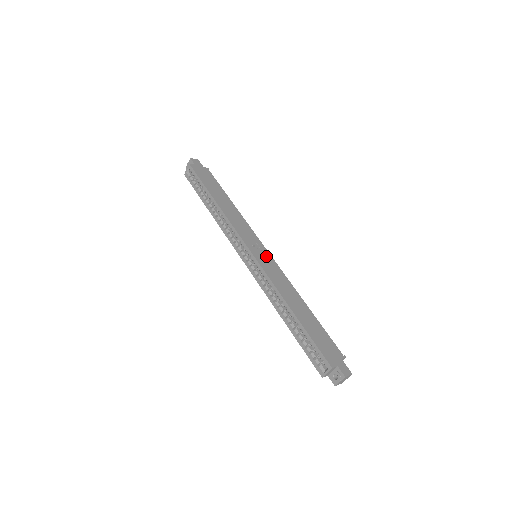
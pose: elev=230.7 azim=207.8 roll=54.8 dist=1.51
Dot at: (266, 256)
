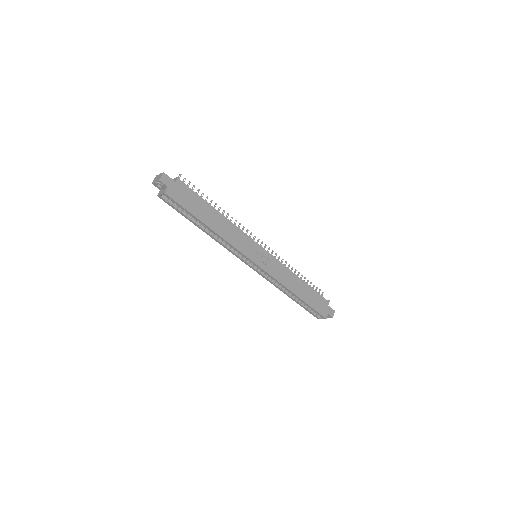
Dot at: (266, 257)
